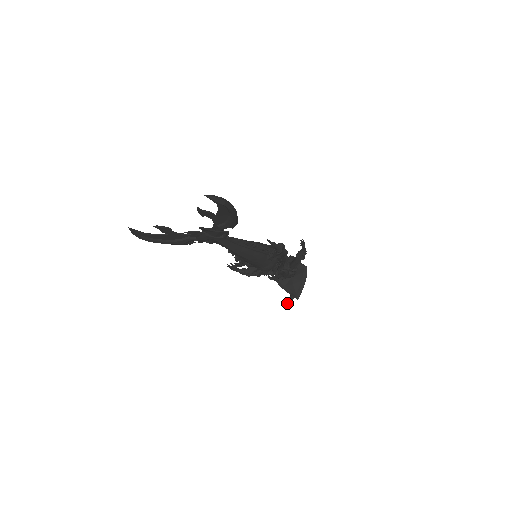
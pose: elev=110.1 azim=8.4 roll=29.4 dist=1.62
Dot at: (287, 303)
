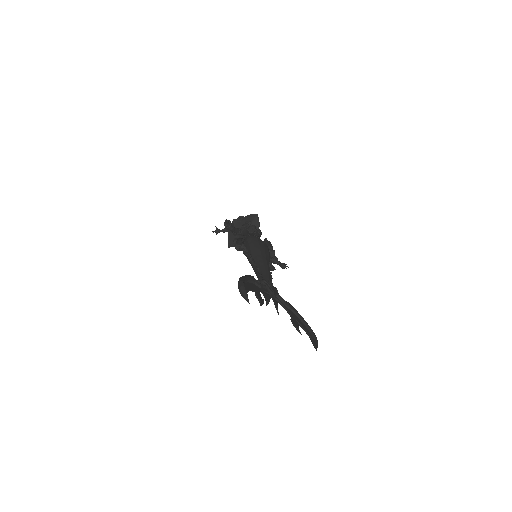
Dot at: (217, 231)
